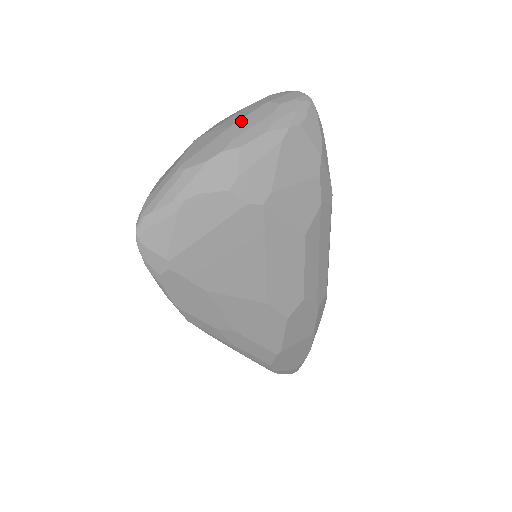
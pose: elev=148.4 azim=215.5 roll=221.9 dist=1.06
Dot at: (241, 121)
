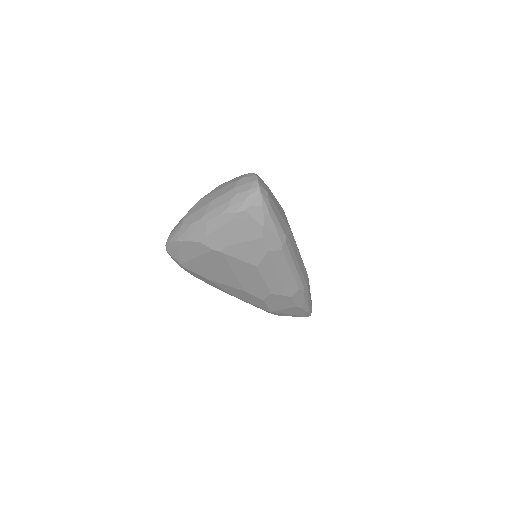
Dot at: (216, 200)
